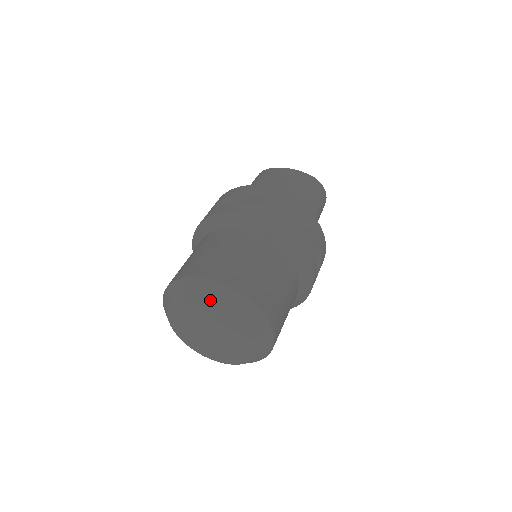
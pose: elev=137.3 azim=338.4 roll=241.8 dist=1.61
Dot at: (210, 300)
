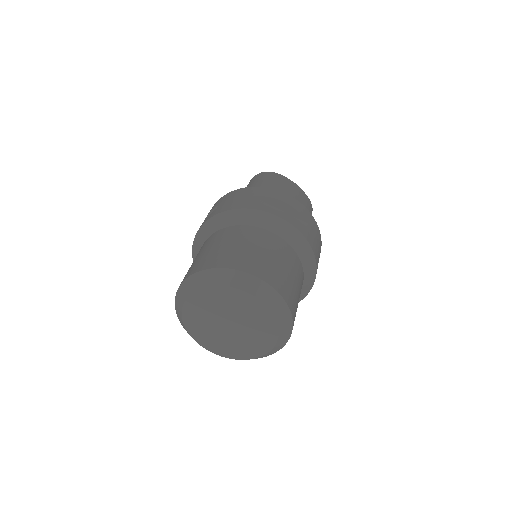
Dot at: (261, 303)
